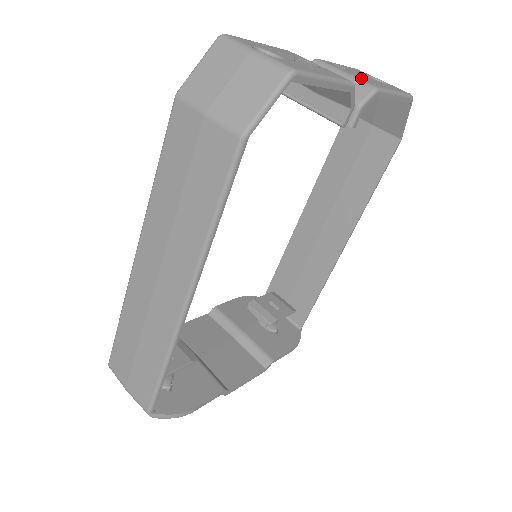
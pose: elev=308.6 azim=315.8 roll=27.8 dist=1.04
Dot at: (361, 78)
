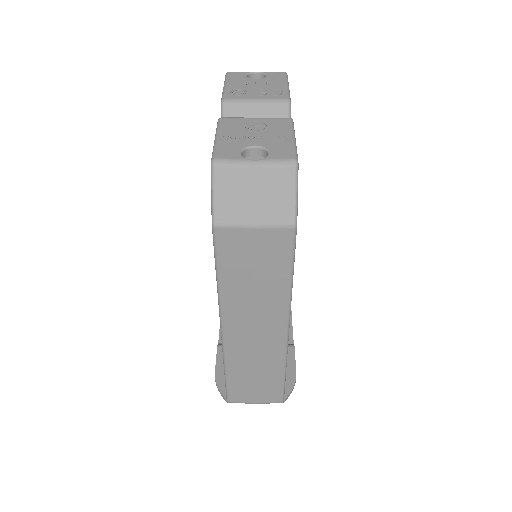
Dot at: (268, 97)
